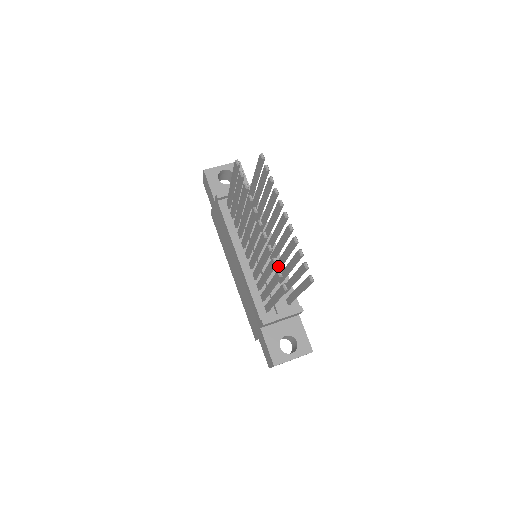
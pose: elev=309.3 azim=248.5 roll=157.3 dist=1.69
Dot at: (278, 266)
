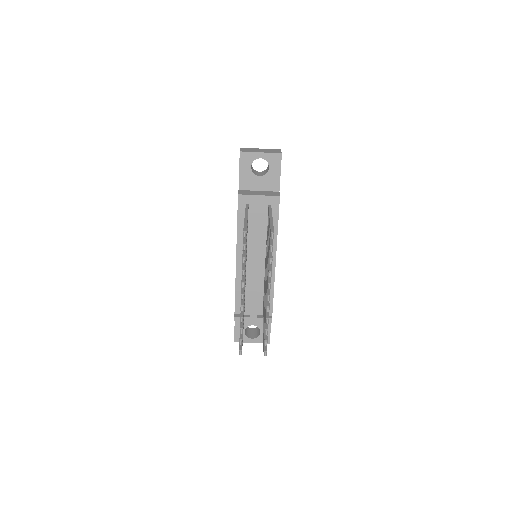
Dot at: (264, 288)
